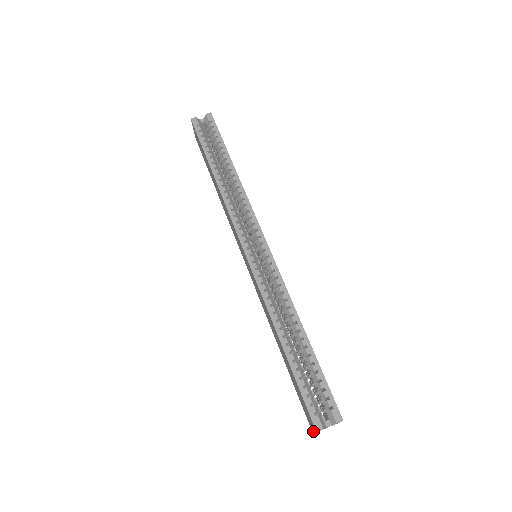
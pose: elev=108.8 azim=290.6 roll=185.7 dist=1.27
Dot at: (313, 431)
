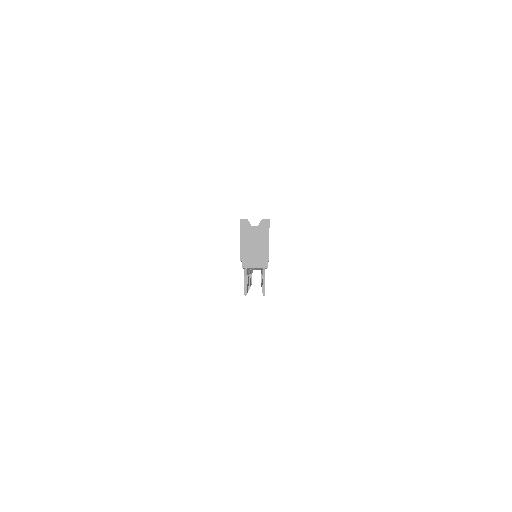
Dot at: (240, 246)
